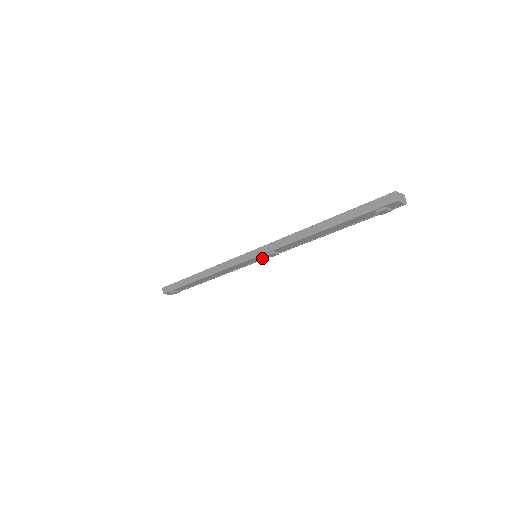
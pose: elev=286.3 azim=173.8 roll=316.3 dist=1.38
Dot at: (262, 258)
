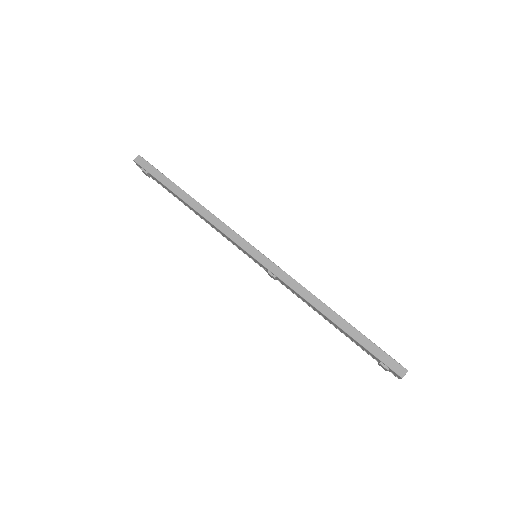
Dot at: (258, 263)
